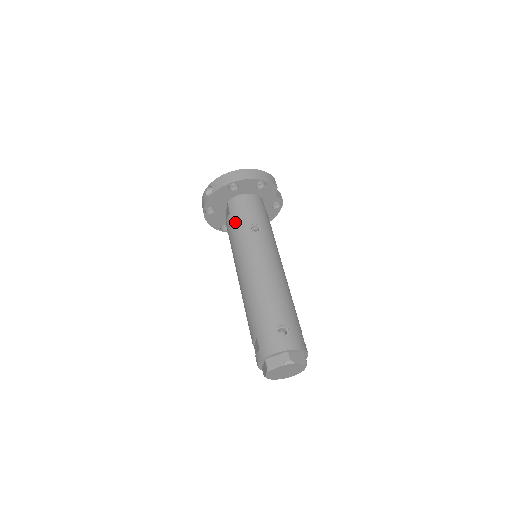
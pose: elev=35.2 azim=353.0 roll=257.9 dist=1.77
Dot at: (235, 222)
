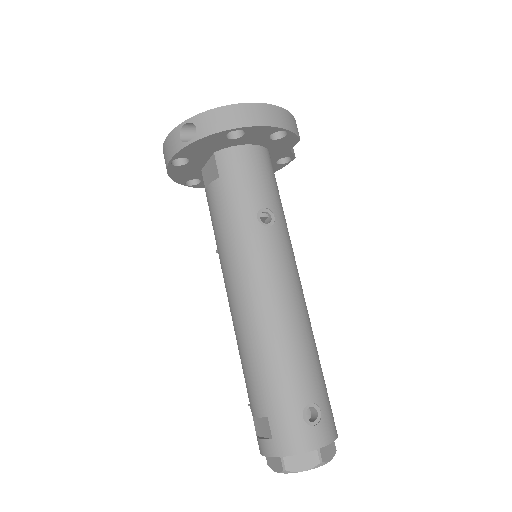
Dot at: (230, 198)
